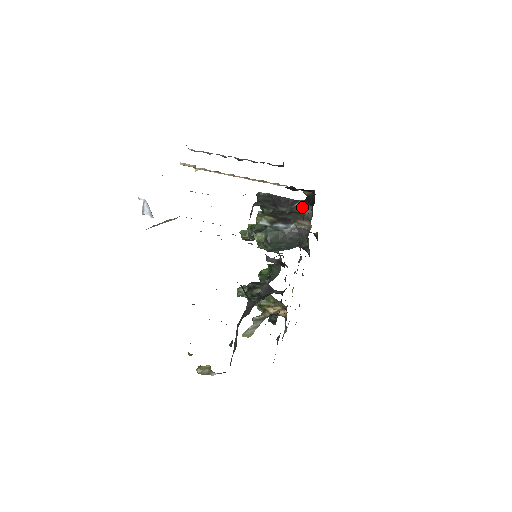
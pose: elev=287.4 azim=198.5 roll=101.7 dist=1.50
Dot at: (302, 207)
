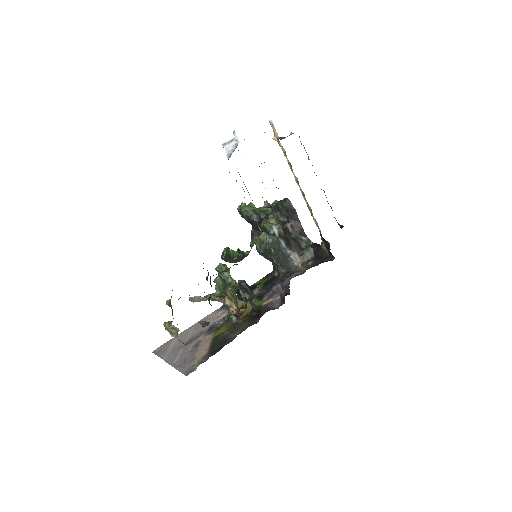
Dot at: (308, 248)
